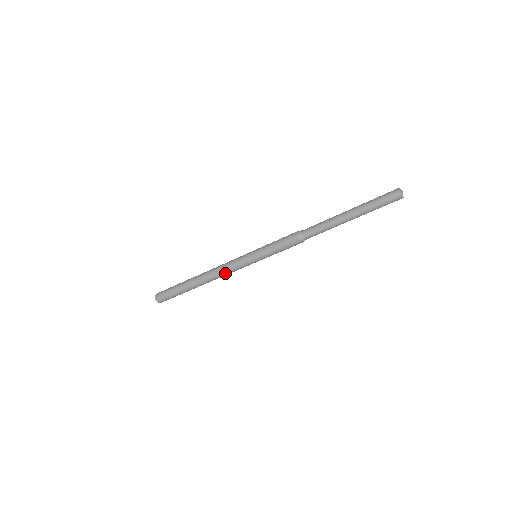
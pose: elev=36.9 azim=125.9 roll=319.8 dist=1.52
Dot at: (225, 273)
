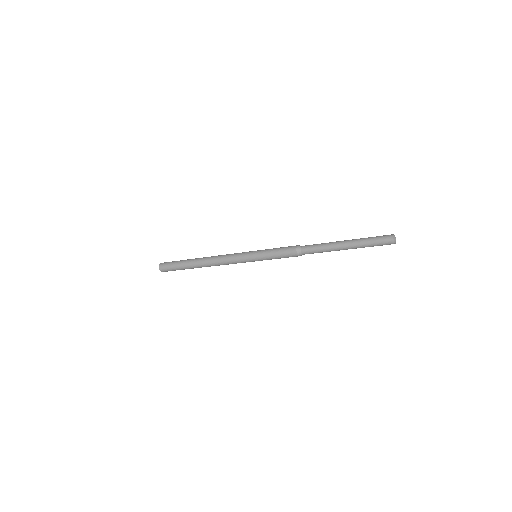
Dot at: (224, 261)
